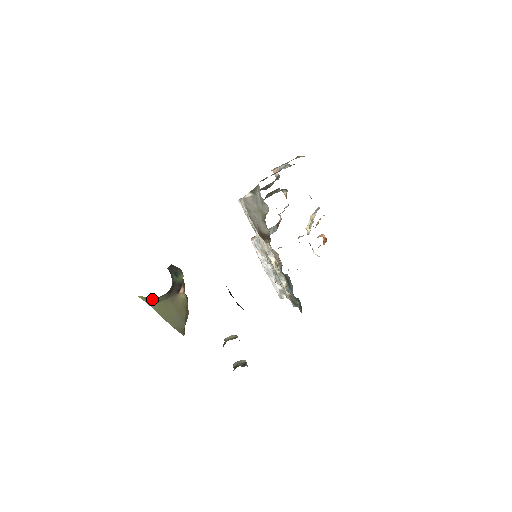
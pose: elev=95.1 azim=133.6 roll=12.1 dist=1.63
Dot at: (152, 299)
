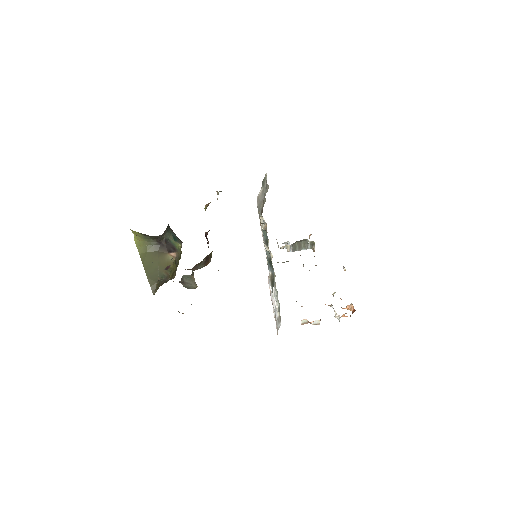
Dot at: (144, 245)
